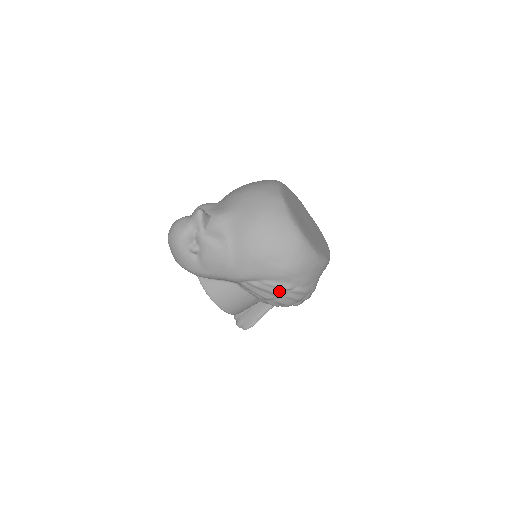
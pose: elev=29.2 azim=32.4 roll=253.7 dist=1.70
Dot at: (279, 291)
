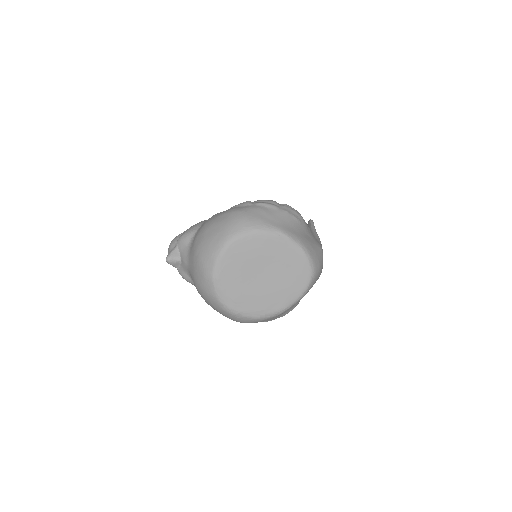
Dot at: occluded
